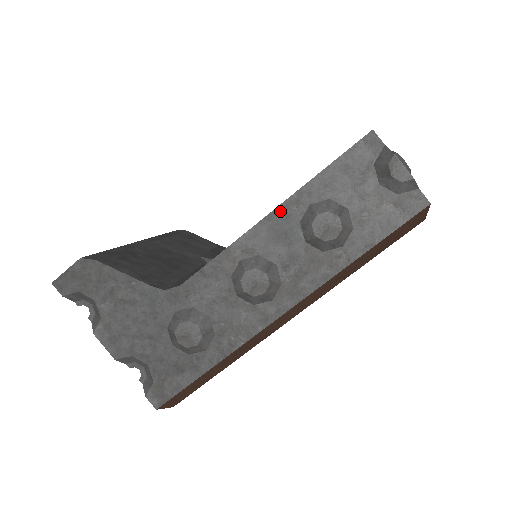
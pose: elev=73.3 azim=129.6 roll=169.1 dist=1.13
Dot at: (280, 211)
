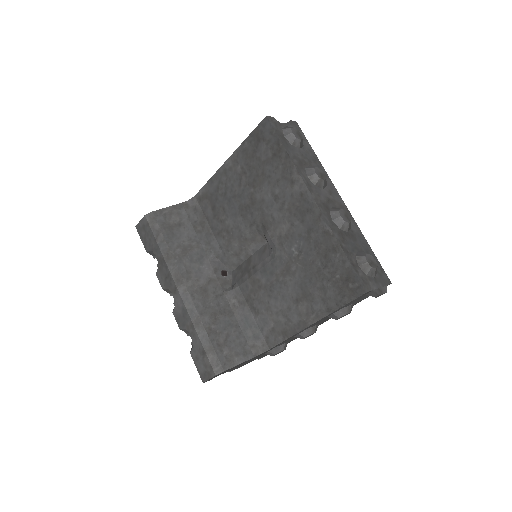
Dot at: occluded
